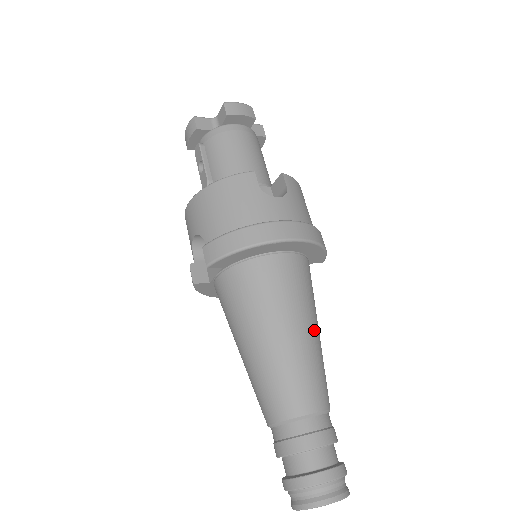
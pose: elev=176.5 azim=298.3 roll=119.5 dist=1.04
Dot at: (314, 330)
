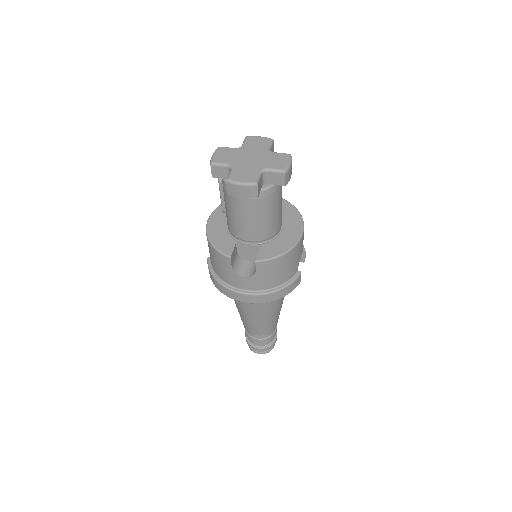
Dot at: (266, 316)
